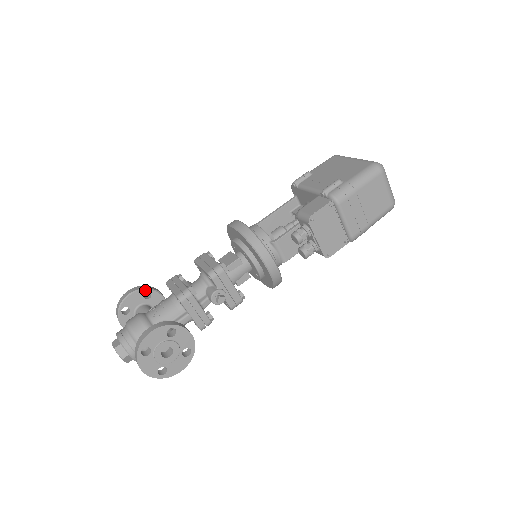
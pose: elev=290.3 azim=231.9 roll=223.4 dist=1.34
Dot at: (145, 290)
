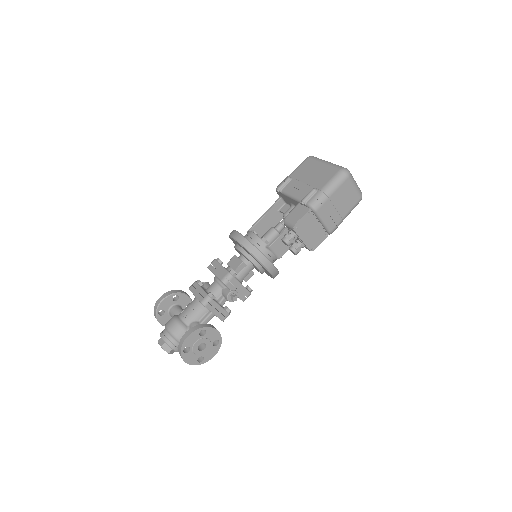
Dot at: (173, 295)
